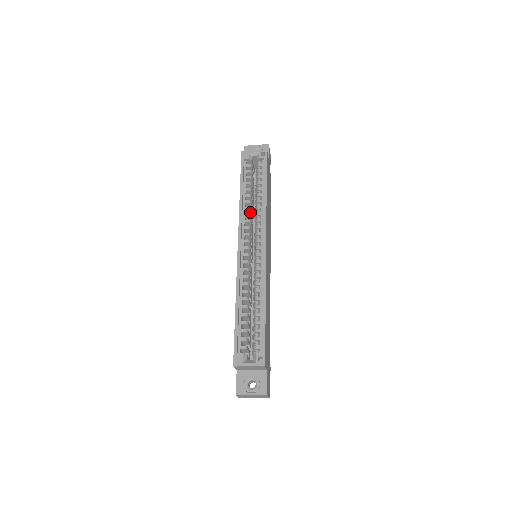
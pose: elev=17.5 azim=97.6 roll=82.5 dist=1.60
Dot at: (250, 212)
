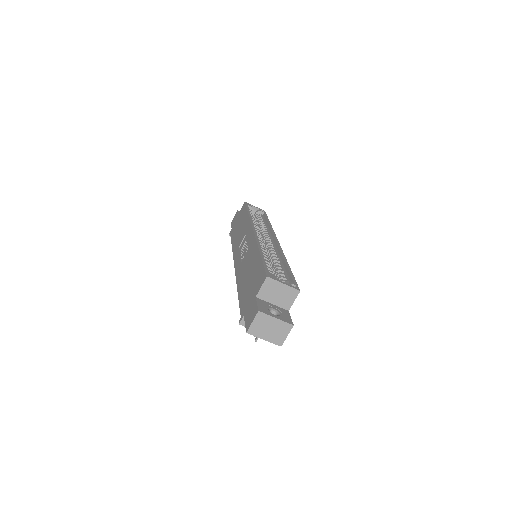
Dot at: occluded
